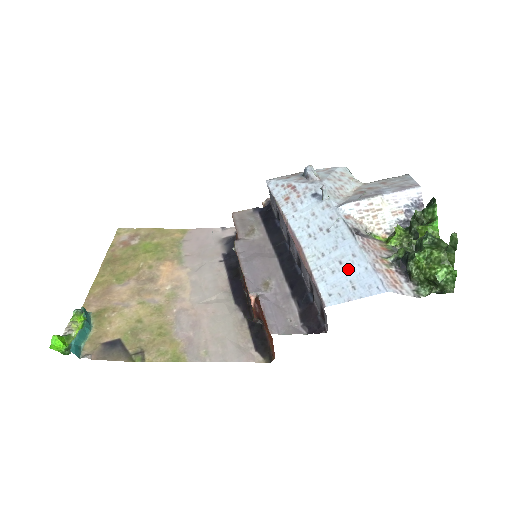
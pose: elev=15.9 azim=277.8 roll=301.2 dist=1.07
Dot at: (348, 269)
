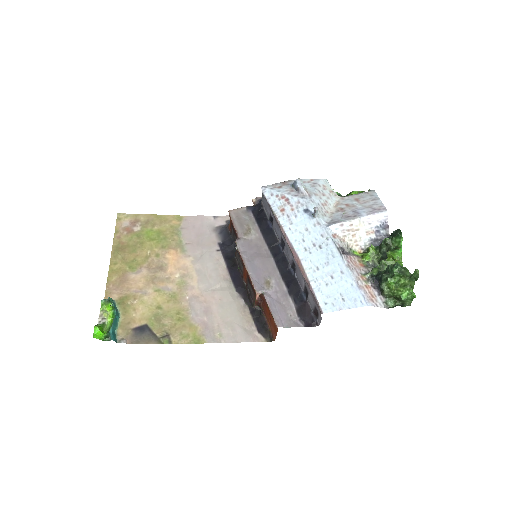
Dot at: (338, 284)
